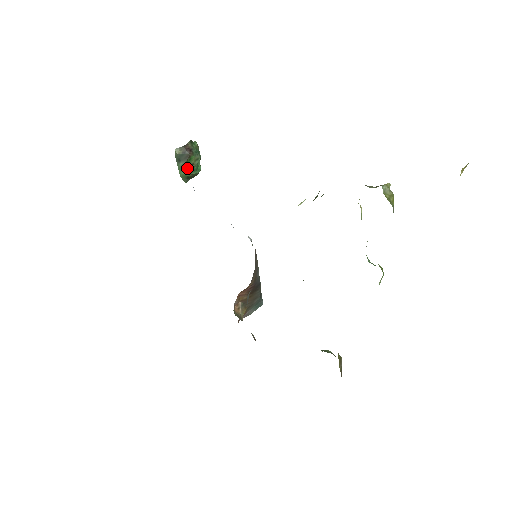
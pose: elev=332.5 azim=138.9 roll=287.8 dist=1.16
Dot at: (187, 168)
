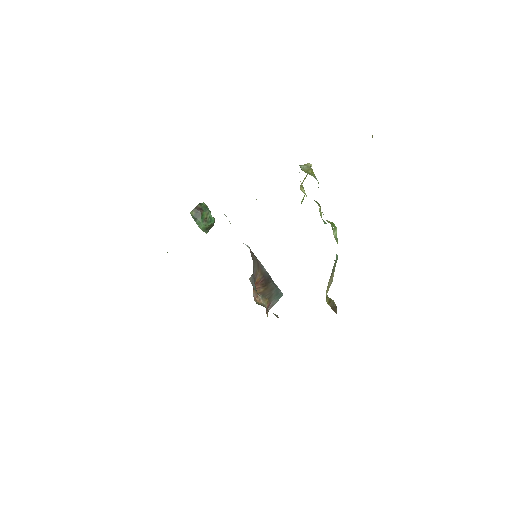
Dot at: (203, 222)
